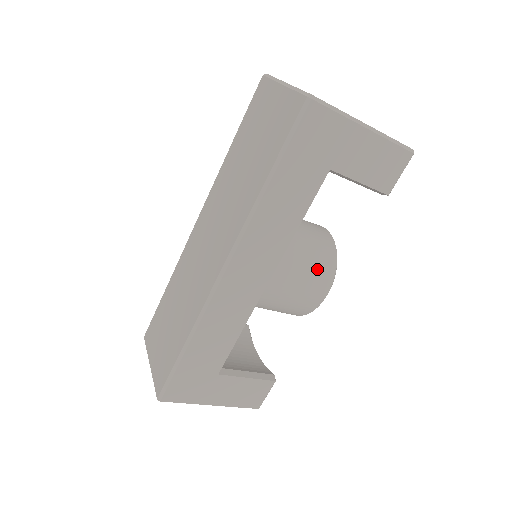
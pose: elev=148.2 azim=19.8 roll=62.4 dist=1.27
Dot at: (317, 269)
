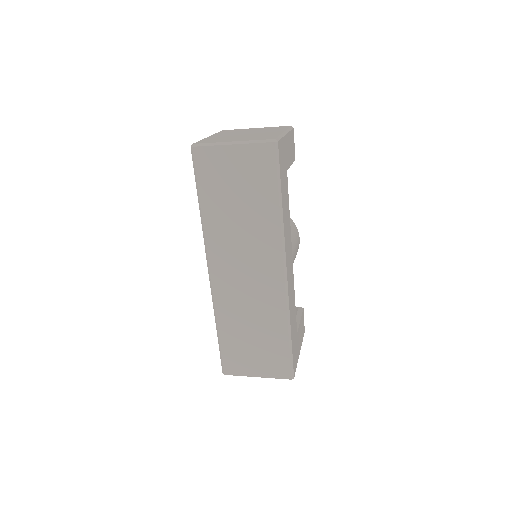
Dot at: (292, 230)
